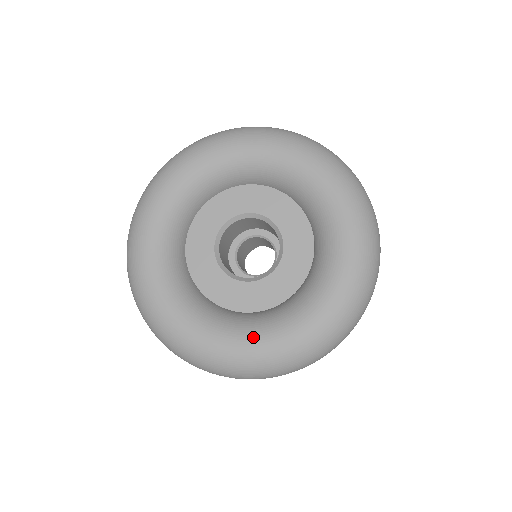
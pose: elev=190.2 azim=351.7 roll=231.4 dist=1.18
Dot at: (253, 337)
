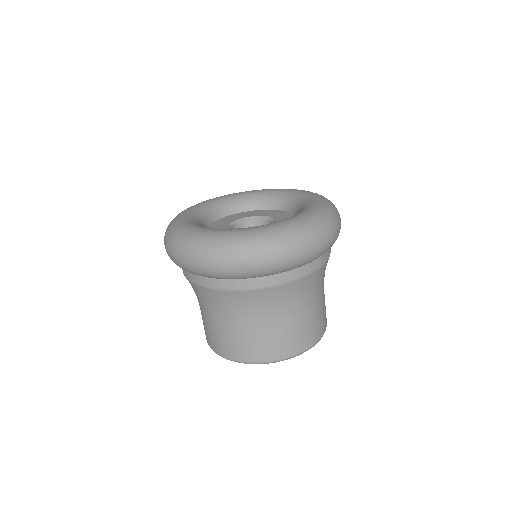
Dot at: (299, 213)
